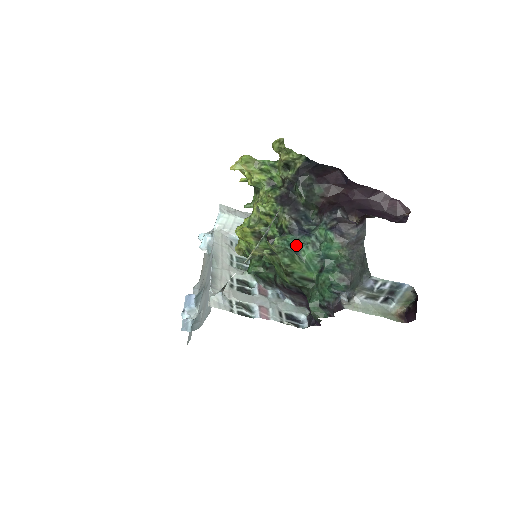
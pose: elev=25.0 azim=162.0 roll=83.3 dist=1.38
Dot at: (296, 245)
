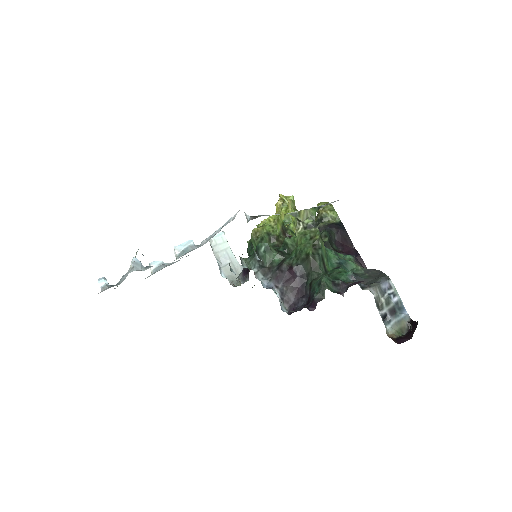
Dot at: occluded
